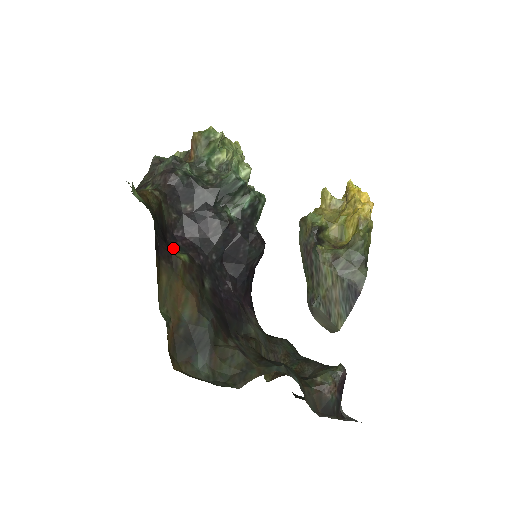
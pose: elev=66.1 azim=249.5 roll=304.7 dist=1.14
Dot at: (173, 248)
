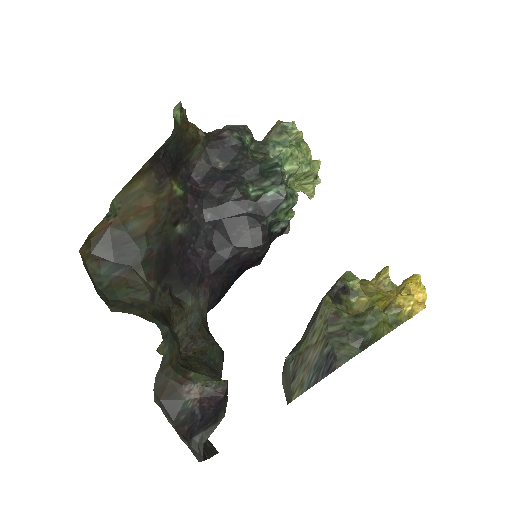
Dot at: (176, 178)
